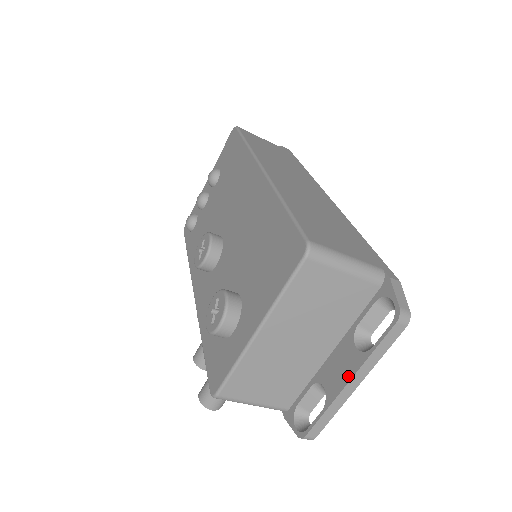
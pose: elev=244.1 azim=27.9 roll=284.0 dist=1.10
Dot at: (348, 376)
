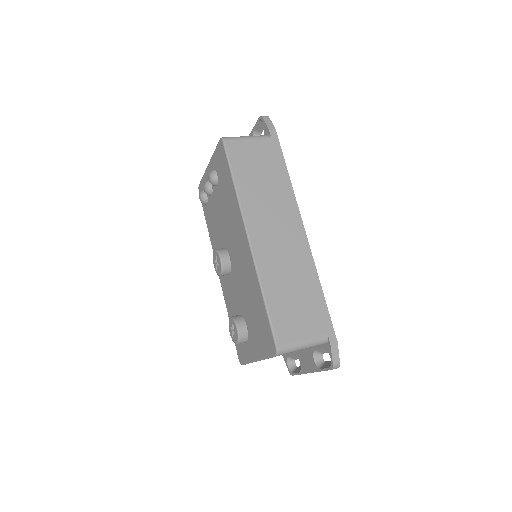
Dot at: (310, 370)
